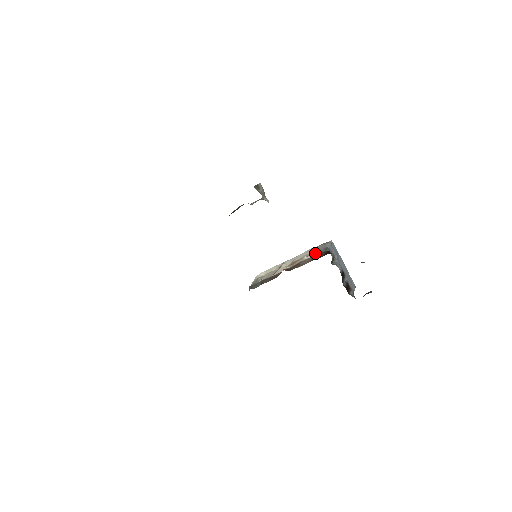
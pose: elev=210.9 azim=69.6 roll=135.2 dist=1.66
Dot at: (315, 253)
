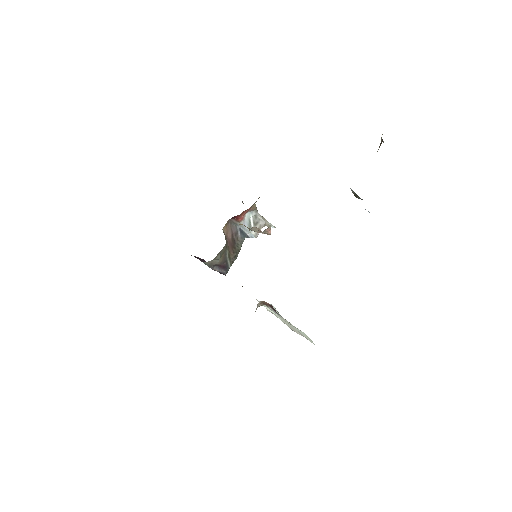
Dot at: occluded
